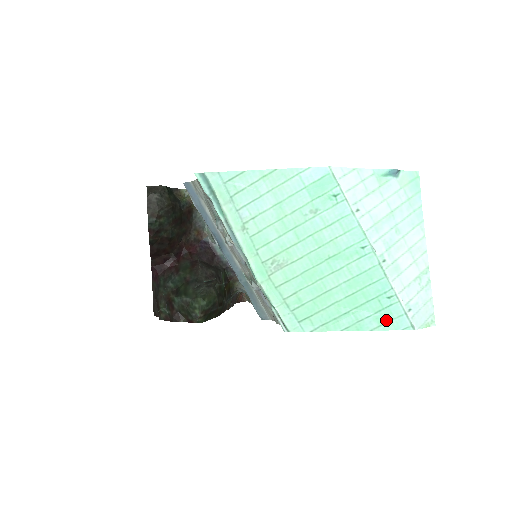
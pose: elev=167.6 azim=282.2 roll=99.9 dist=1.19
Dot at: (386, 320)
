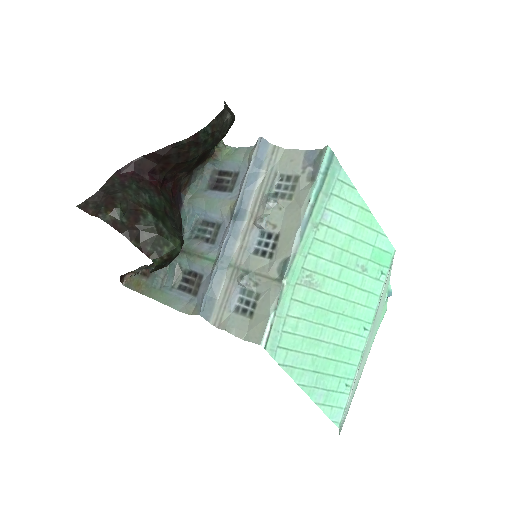
Dot at: (331, 403)
